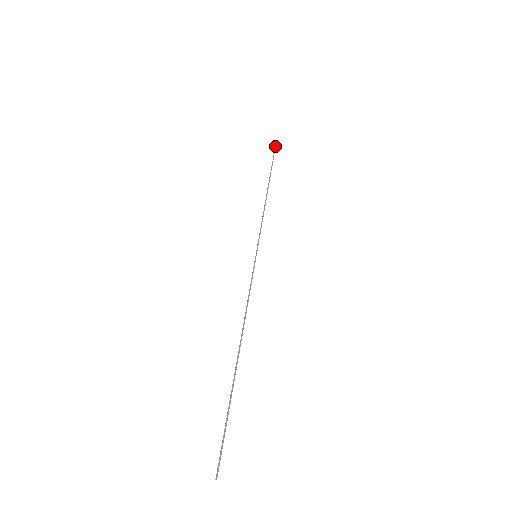
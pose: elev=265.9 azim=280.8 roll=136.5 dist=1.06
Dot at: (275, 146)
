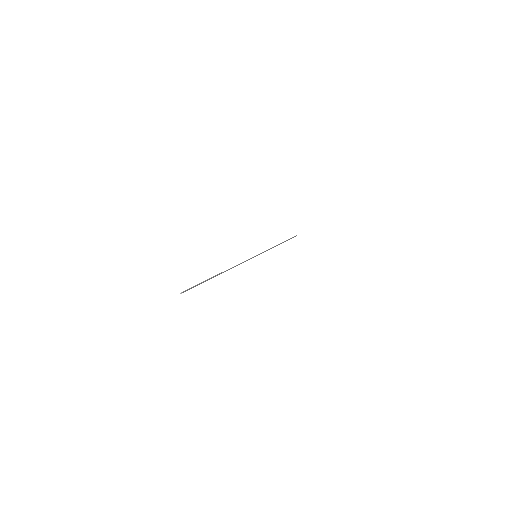
Dot at: (295, 236)
